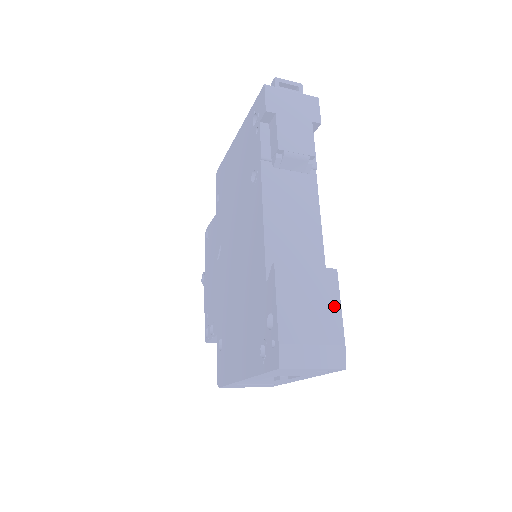
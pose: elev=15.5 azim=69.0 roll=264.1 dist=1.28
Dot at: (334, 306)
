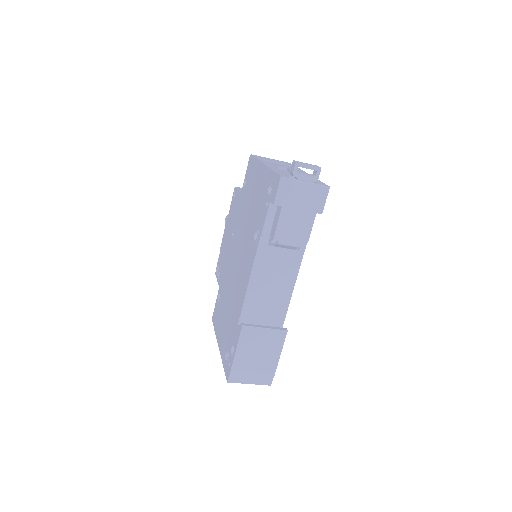
Dot at: (276, 353)
